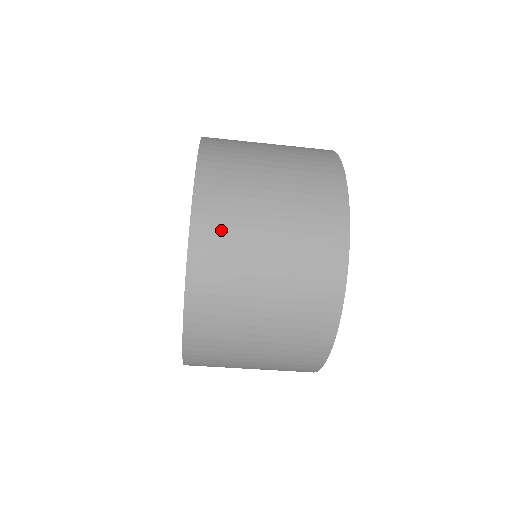
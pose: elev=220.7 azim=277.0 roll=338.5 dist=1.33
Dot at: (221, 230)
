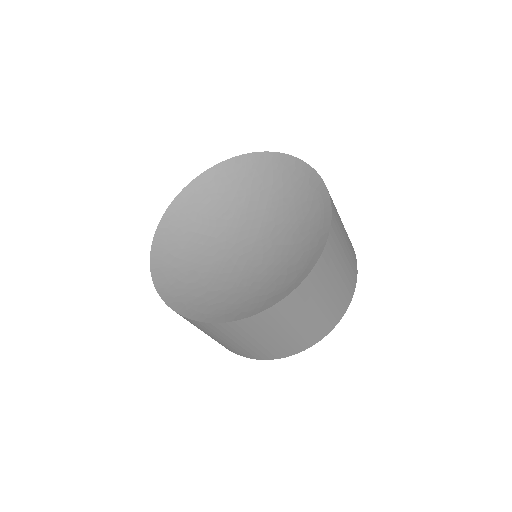
Dot at: (327, 268)
